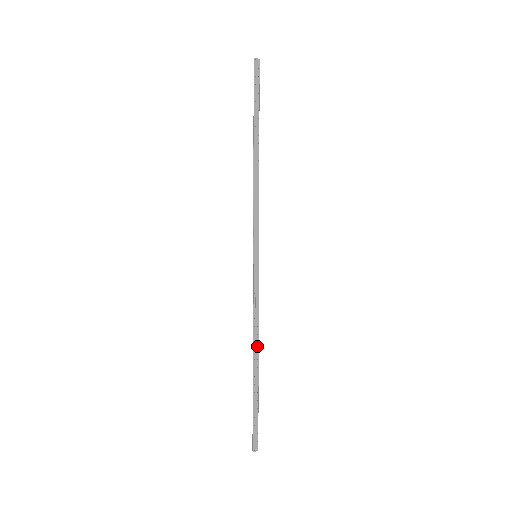
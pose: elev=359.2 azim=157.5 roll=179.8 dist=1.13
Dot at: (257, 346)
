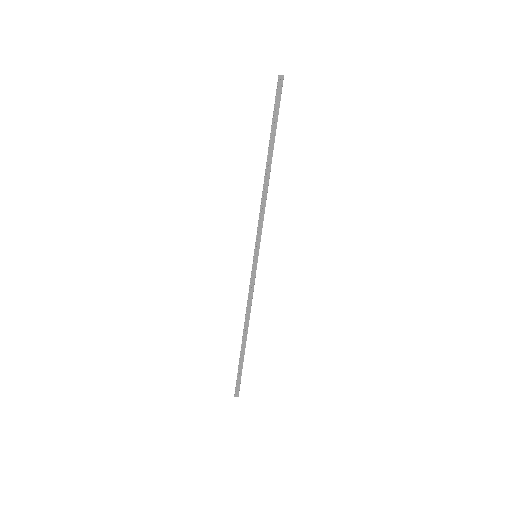
Dot at: (247, 325)
